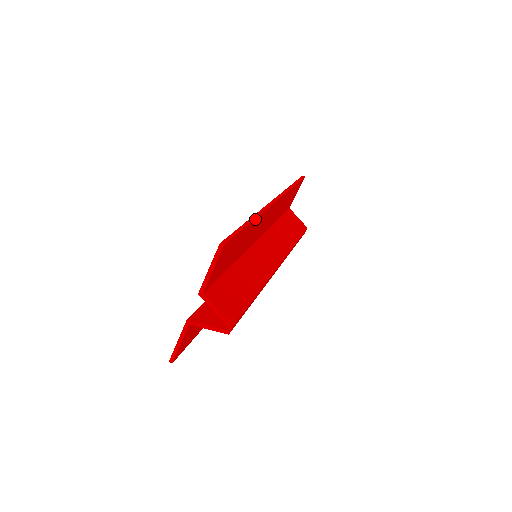
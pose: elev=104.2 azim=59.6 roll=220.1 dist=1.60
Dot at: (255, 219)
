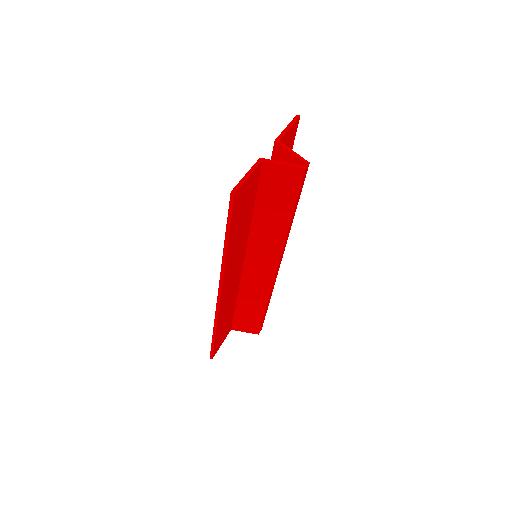
Dot at: occluded
